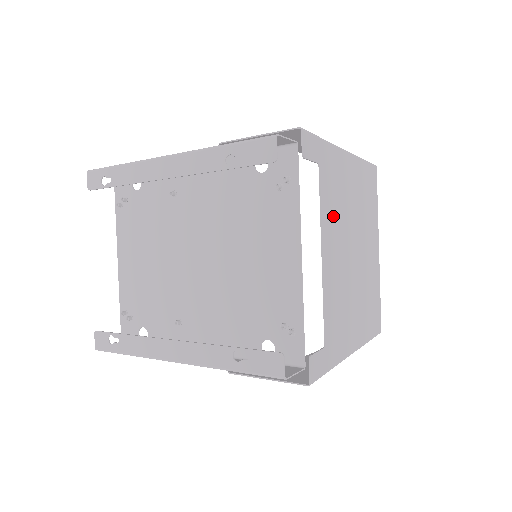
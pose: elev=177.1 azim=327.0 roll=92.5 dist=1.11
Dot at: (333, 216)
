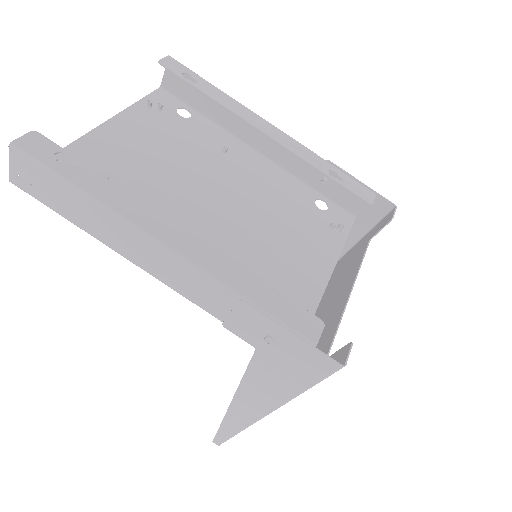
Dot at: (342, 282)
